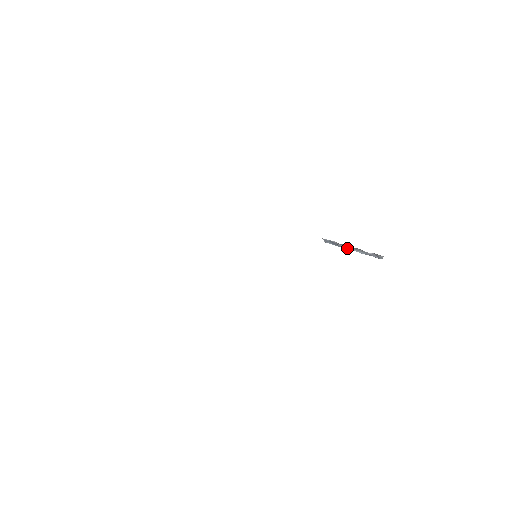
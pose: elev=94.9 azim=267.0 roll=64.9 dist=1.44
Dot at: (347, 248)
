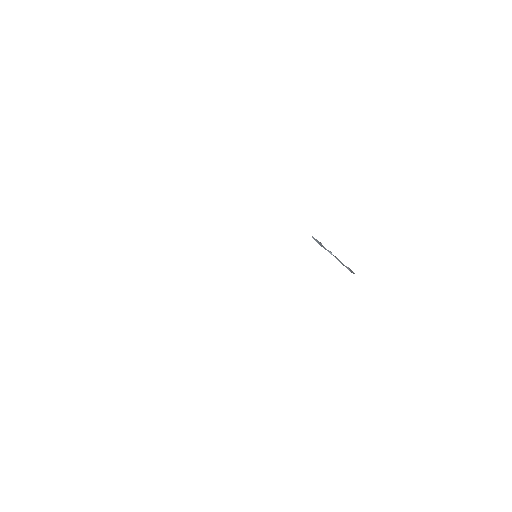
Dot at: (329, 252)
